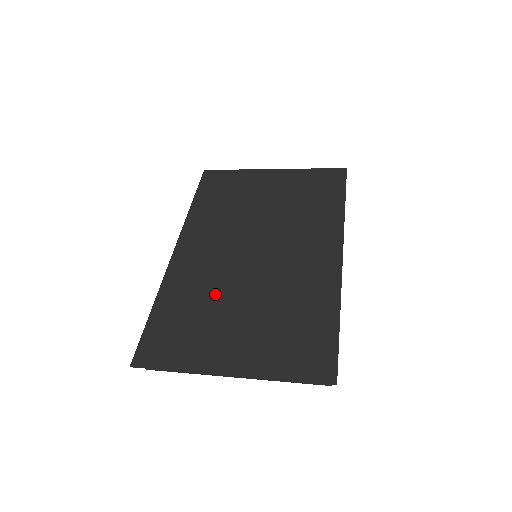
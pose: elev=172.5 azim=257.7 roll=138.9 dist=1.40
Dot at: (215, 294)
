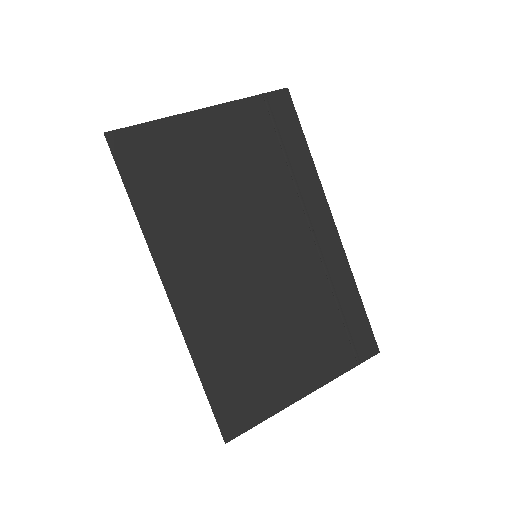
Dot at: (251, 326)
